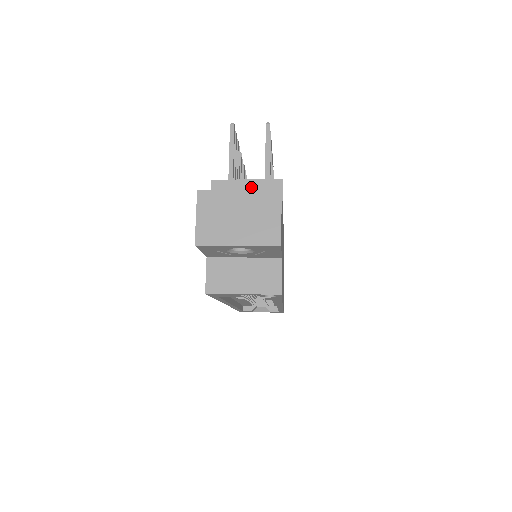
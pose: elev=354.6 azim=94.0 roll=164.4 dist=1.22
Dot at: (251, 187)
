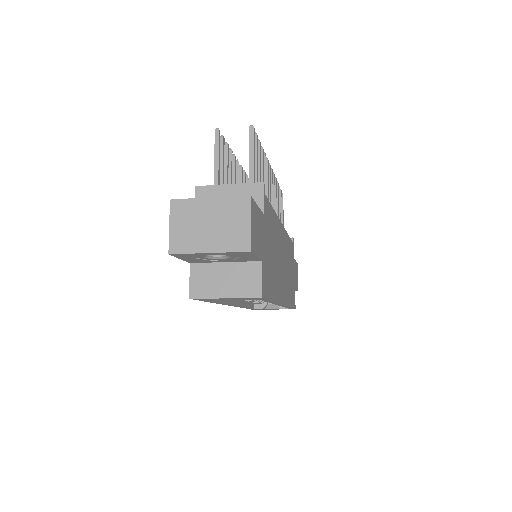
Dot at: (233, 191)
